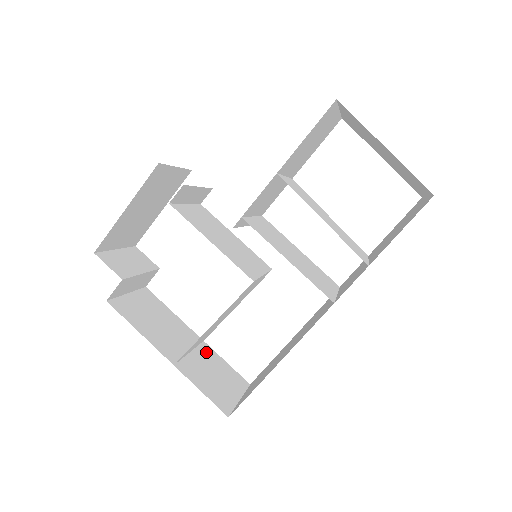
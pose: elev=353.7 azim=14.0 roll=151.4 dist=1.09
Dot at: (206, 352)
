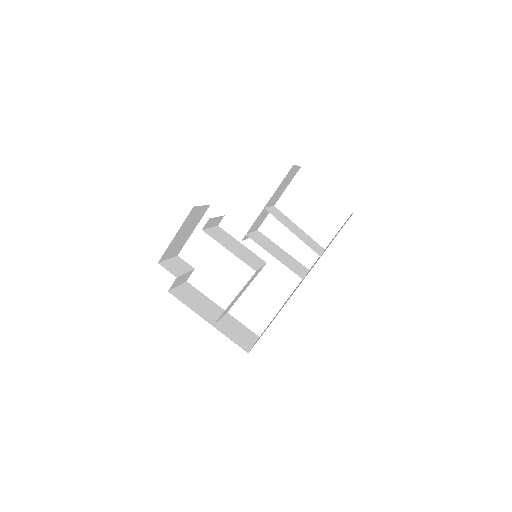
Dot at: (230, 319)
